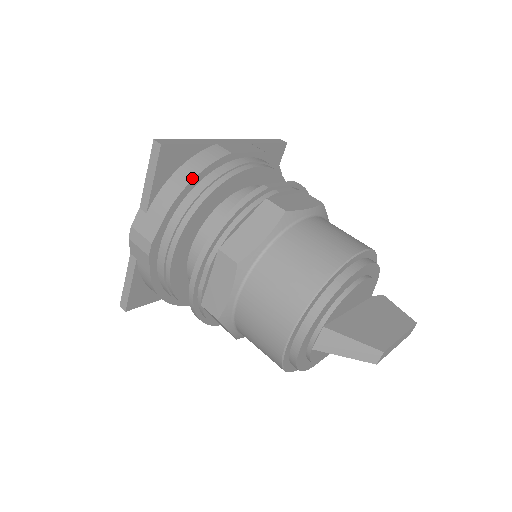
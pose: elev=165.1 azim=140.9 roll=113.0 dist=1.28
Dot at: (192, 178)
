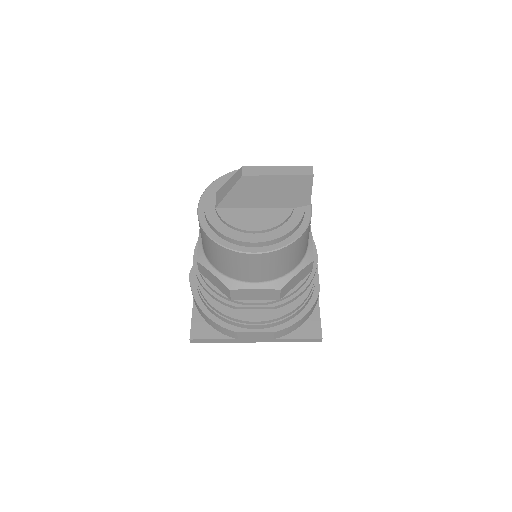
Dot at: occluded
